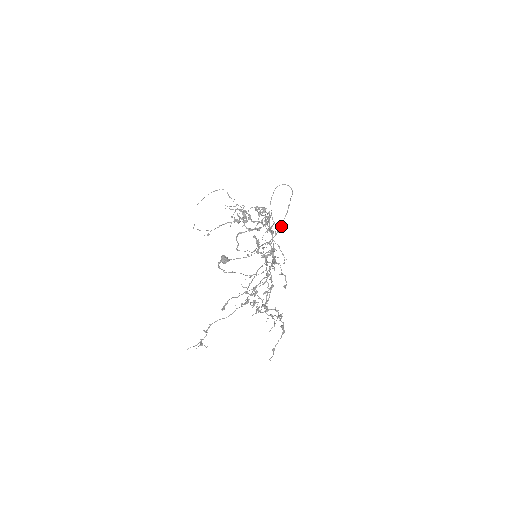
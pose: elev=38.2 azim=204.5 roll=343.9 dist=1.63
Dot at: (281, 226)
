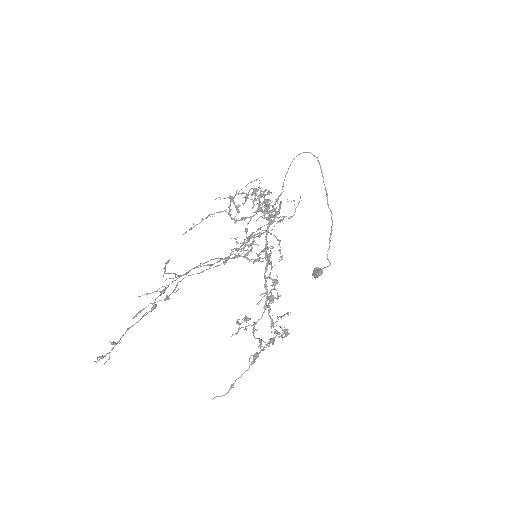
Dot at: occluded
